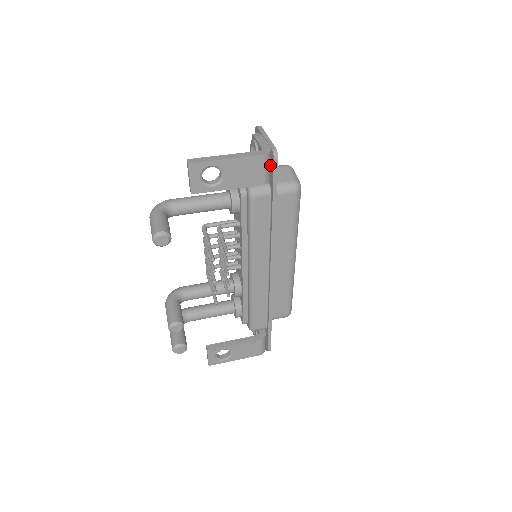
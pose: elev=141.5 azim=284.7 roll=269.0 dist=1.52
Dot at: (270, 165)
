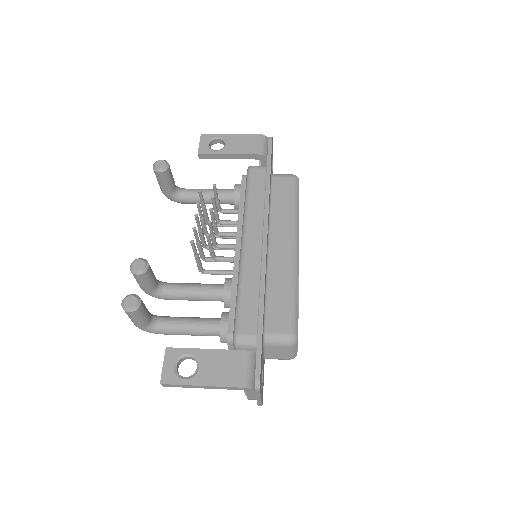
Dot at: (267, 147)
